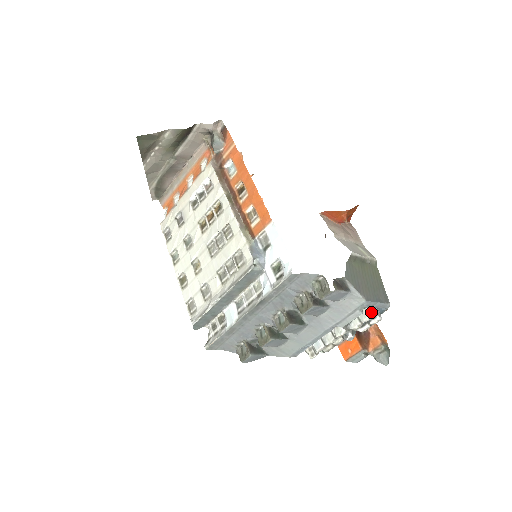
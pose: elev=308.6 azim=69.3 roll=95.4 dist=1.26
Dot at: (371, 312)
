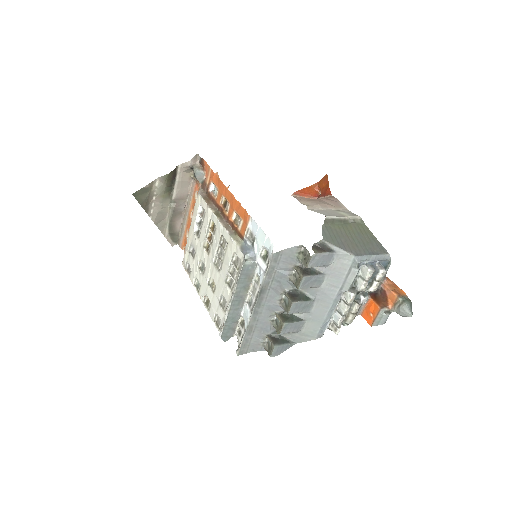
Dot at: (370, 267)
